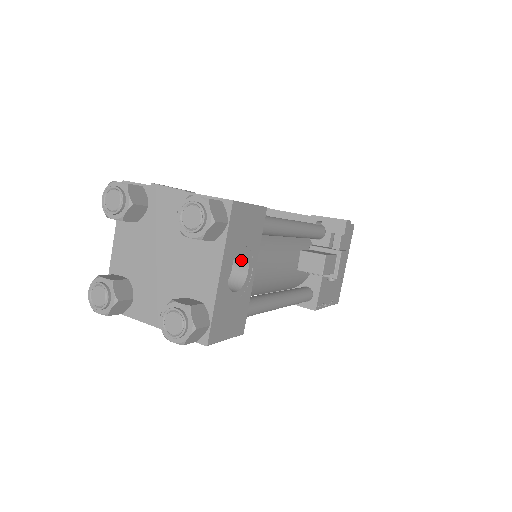
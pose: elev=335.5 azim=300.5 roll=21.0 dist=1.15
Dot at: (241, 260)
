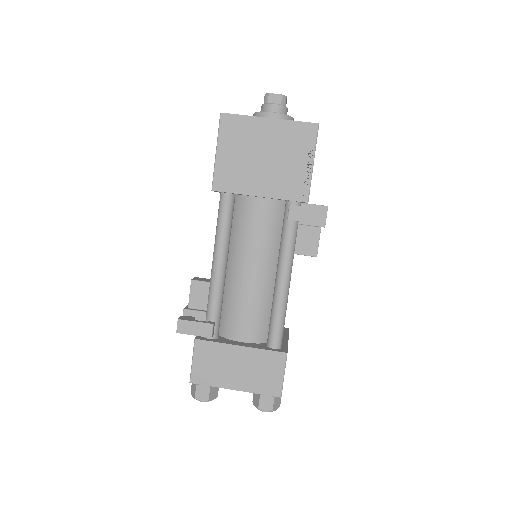
Dot at: occluded
